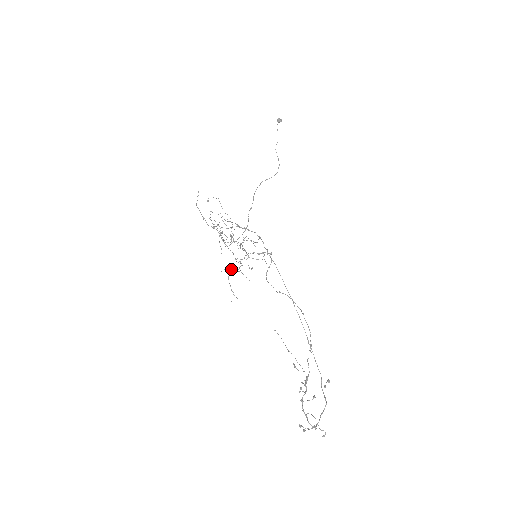
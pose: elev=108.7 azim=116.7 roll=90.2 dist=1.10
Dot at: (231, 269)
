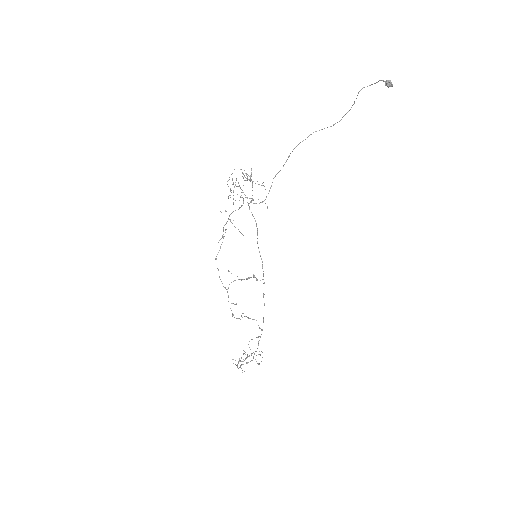
Dot at: (231, 213)
